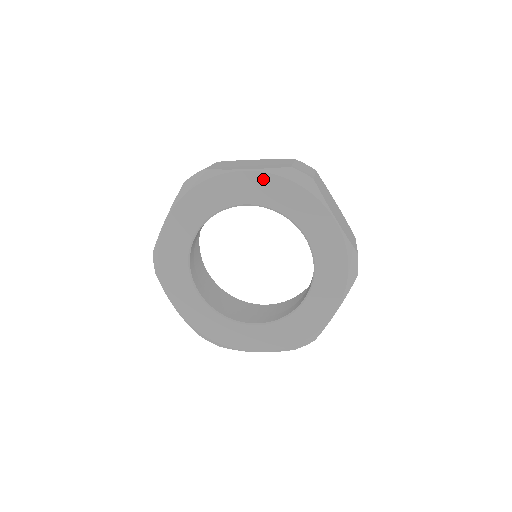
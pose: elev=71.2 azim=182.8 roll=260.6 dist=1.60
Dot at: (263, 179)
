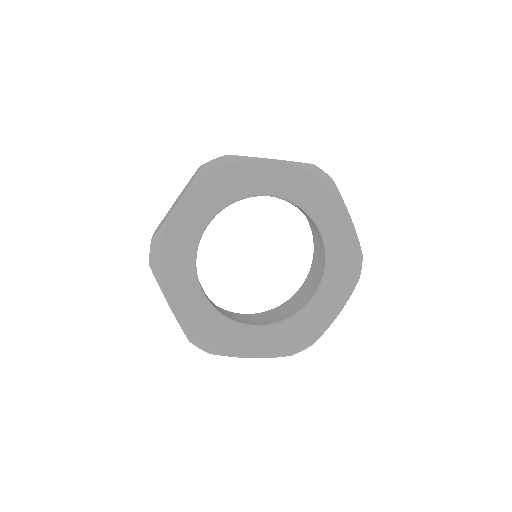
Dot at: (196, 194)
